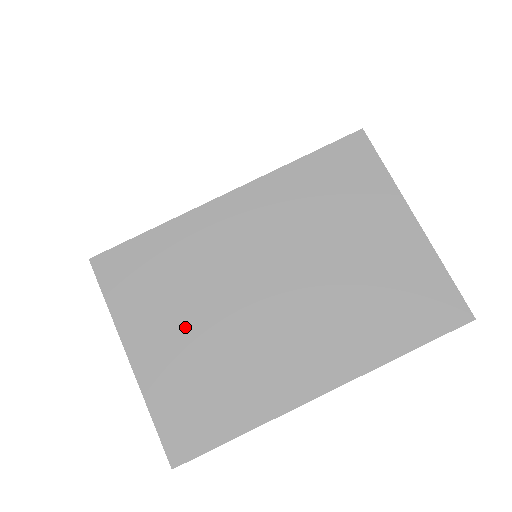
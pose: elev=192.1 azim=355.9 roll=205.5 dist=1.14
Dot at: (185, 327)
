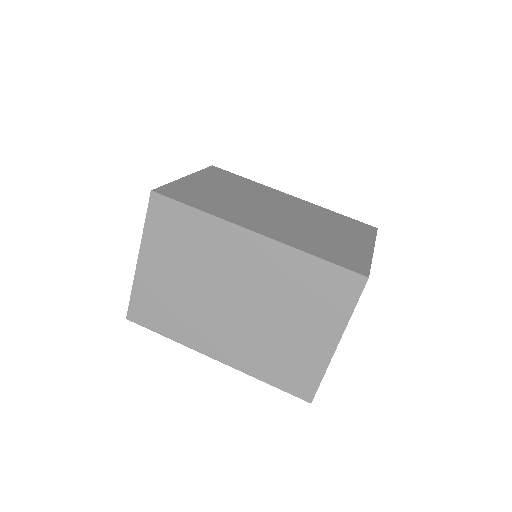
Dot at: (175, 273)
